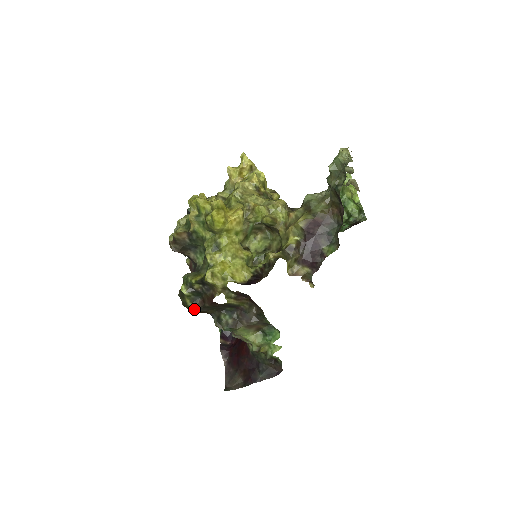
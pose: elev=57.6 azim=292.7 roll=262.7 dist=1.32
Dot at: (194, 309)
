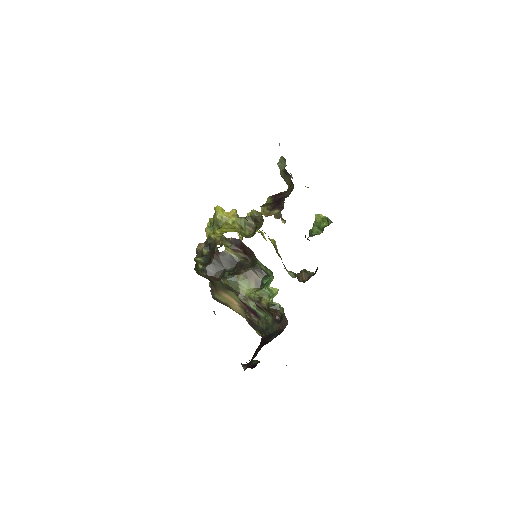
Dot at: (204, 270)
